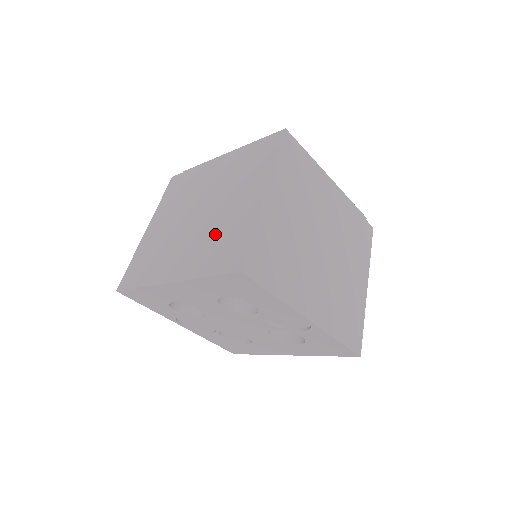
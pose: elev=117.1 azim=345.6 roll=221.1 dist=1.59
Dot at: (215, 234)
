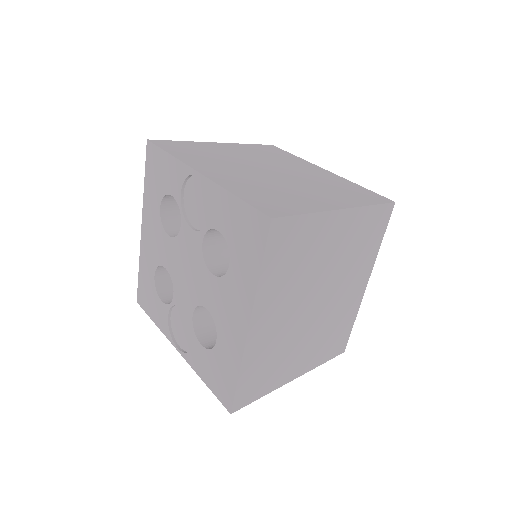
Dot at: occluded
